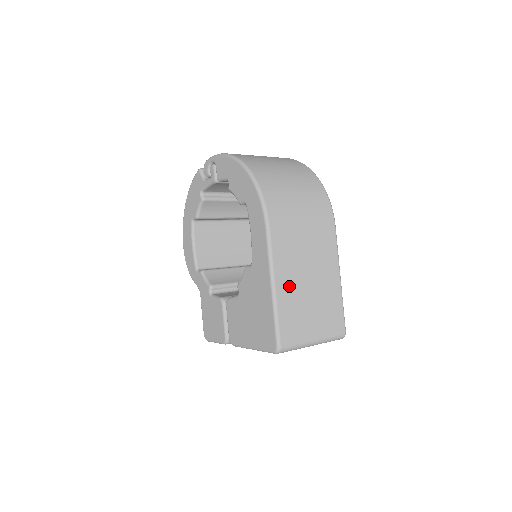
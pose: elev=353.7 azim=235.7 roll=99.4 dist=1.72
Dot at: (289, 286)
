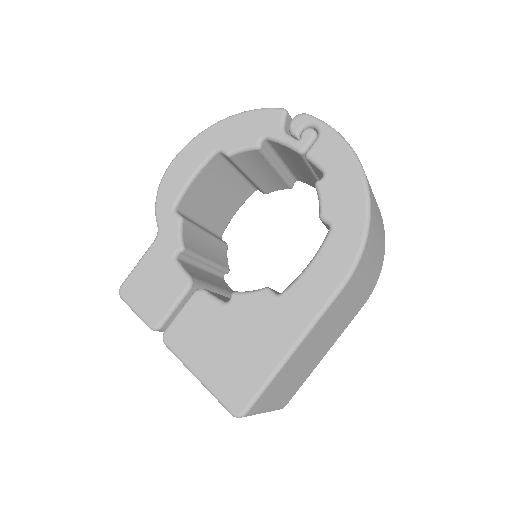
Dot at: (301, 353)
